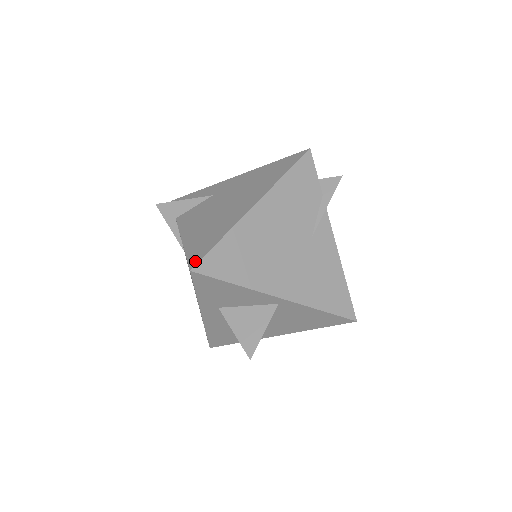
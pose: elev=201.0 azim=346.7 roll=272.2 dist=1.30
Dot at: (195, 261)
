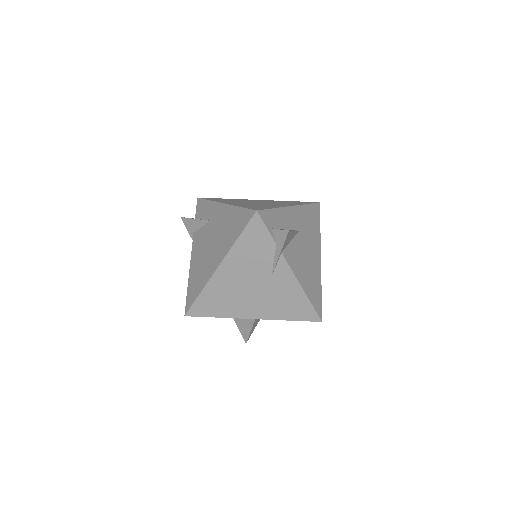
Dot at: (187, 308)
